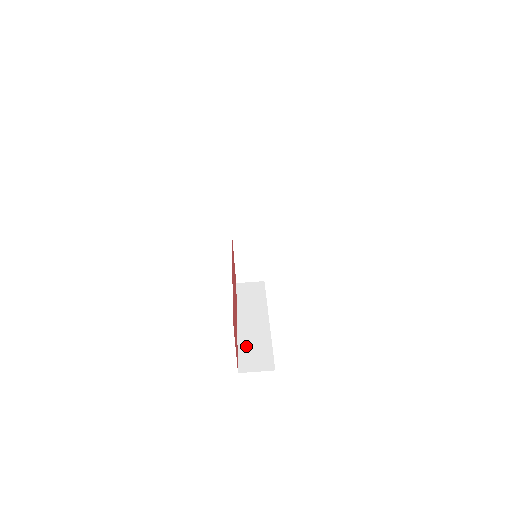
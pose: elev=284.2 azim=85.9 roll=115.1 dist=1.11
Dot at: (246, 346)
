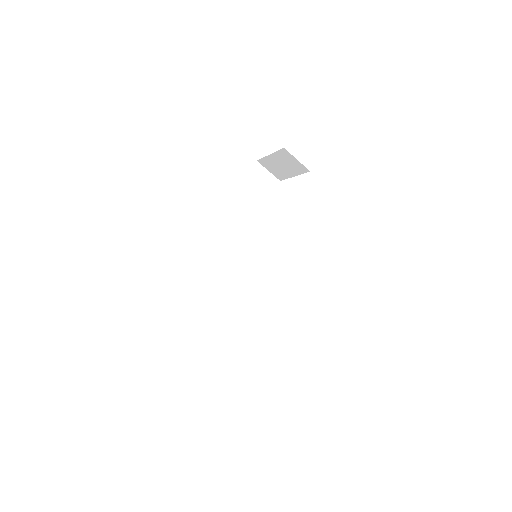
Dot at: (201, 256)
